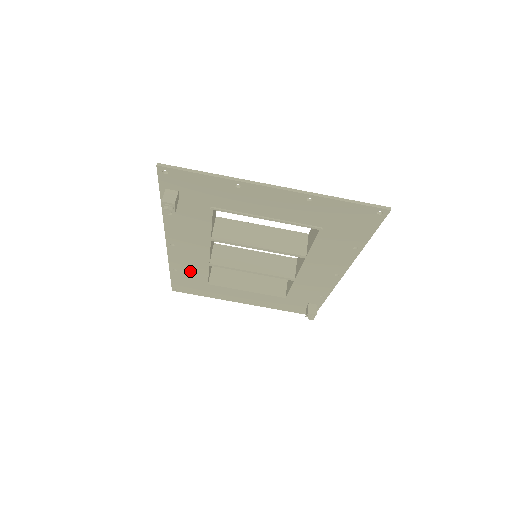
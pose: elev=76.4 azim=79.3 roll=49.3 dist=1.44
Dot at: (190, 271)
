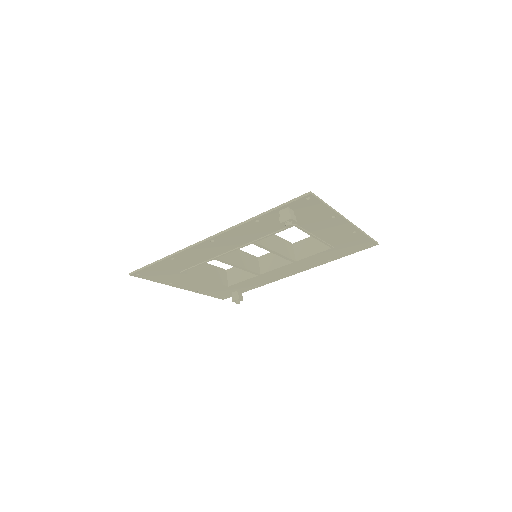
Dot at: (185, 261)
